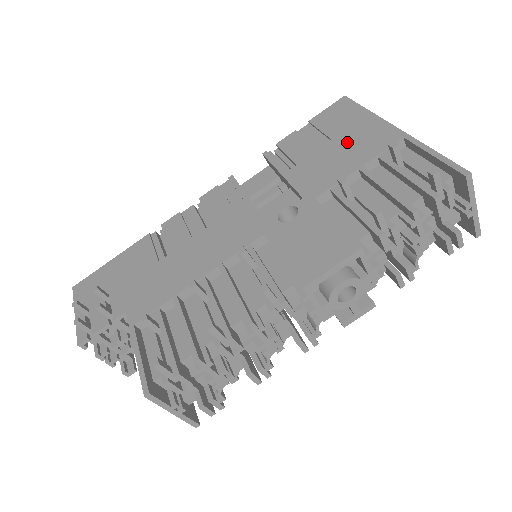
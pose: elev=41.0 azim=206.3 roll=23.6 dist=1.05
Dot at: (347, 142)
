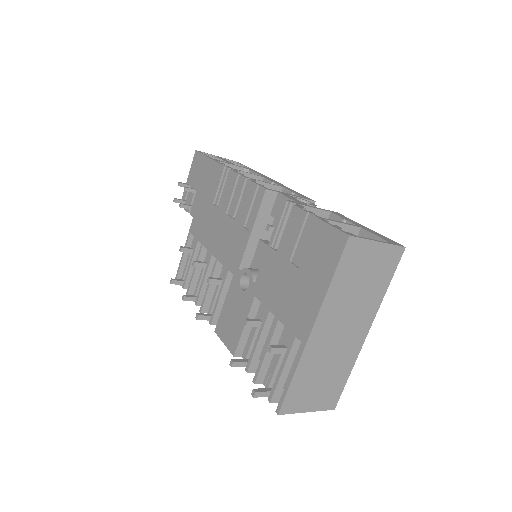
Dot at: (296, 287)
